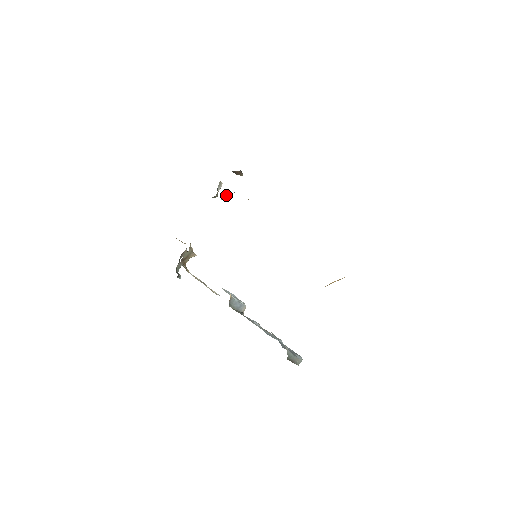
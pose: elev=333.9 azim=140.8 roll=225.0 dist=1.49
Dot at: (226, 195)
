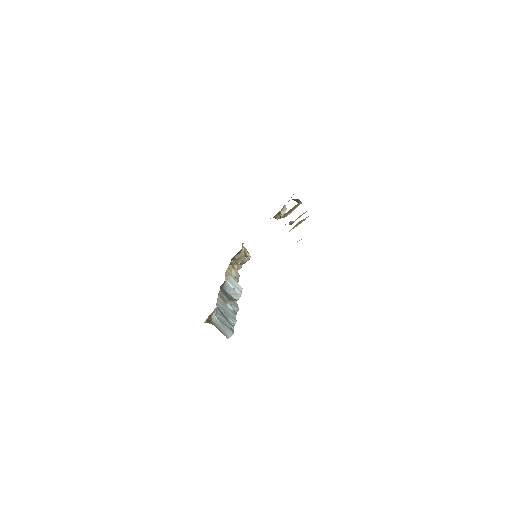
Dot at: (293, 221)
